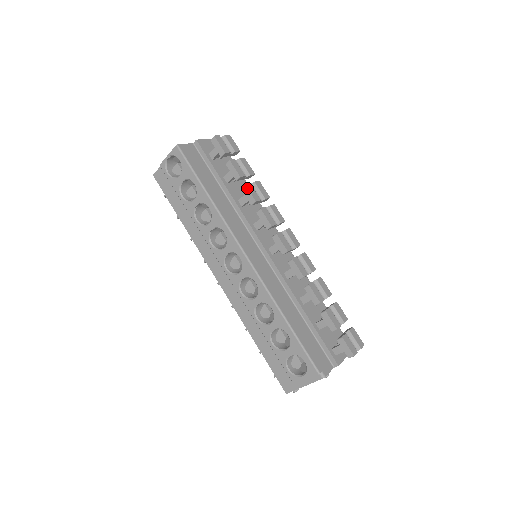
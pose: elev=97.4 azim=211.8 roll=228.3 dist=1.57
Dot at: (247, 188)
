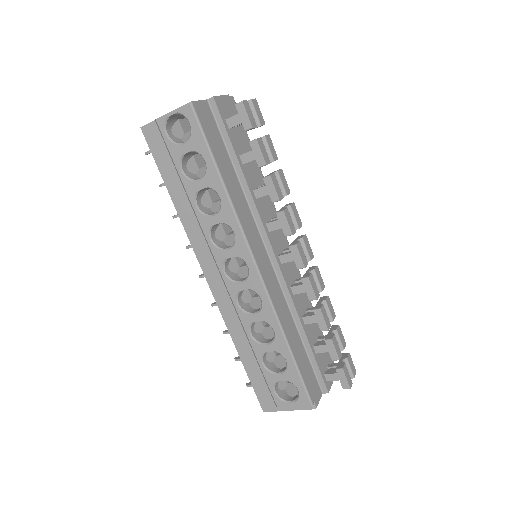
Dot at: (272, 181)
